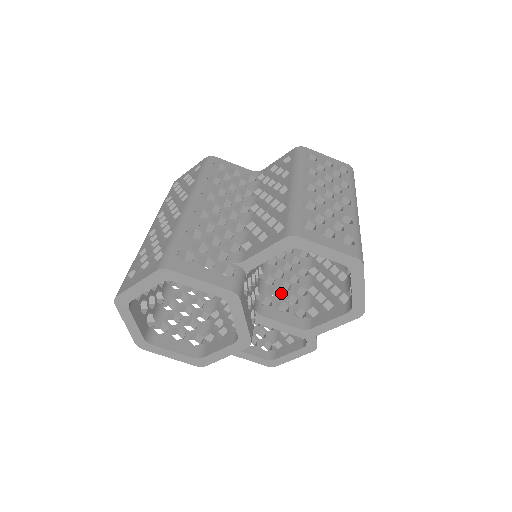
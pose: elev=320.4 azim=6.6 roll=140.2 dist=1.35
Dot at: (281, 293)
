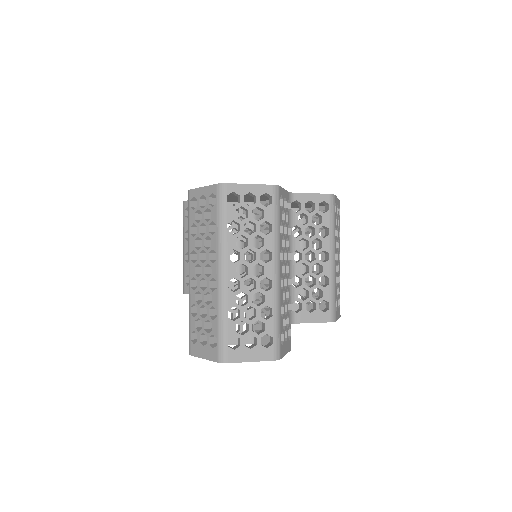
Dot at: occluded
